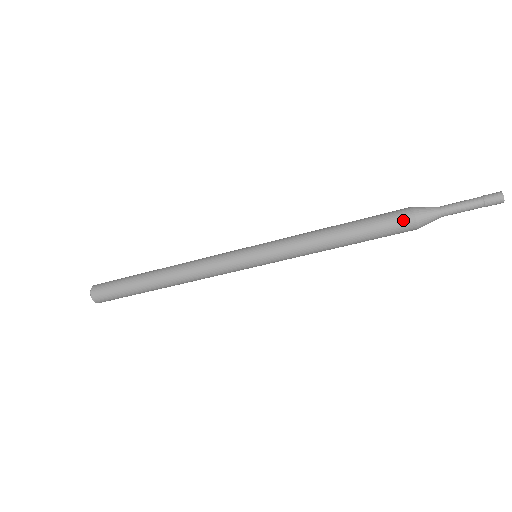
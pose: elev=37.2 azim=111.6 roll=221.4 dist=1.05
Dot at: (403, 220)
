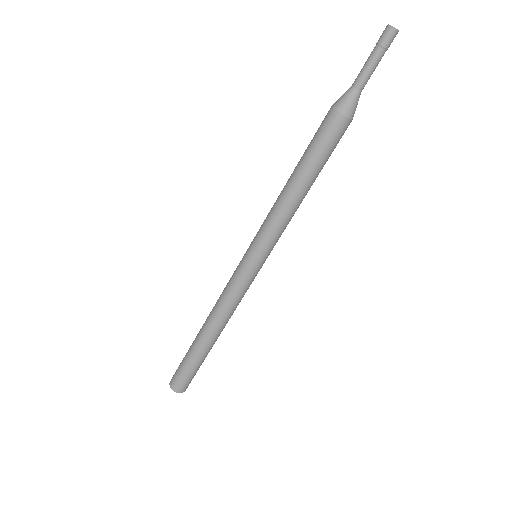
Dot at: (333, 125)
